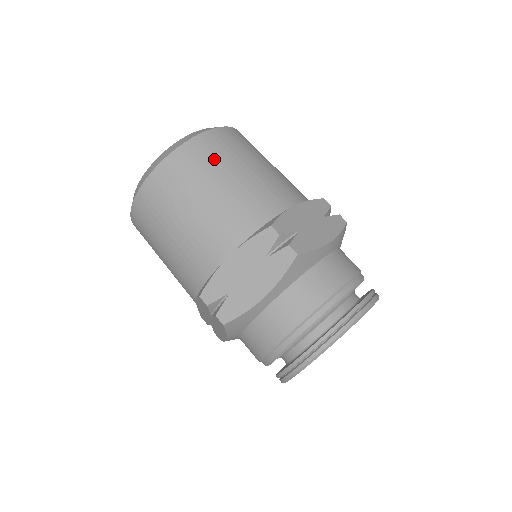
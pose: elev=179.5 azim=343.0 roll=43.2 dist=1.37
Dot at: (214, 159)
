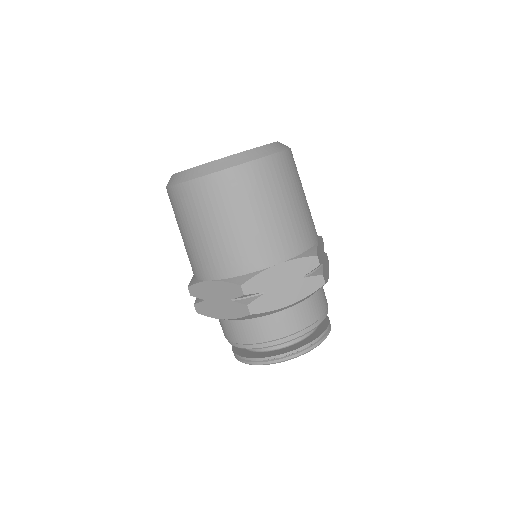
Dot at: (226, 201)
